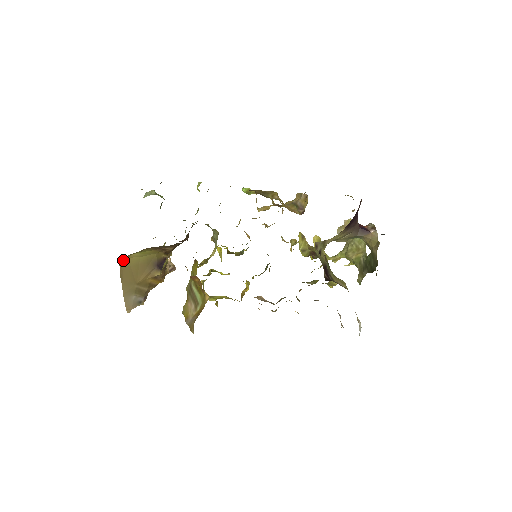
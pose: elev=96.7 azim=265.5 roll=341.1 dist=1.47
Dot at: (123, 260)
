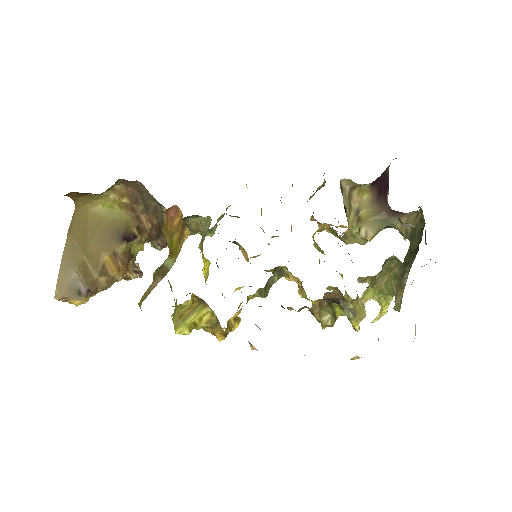
Dot at: (81, 208)
